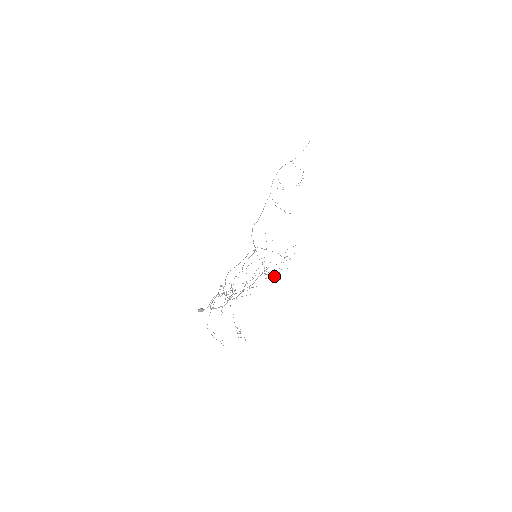
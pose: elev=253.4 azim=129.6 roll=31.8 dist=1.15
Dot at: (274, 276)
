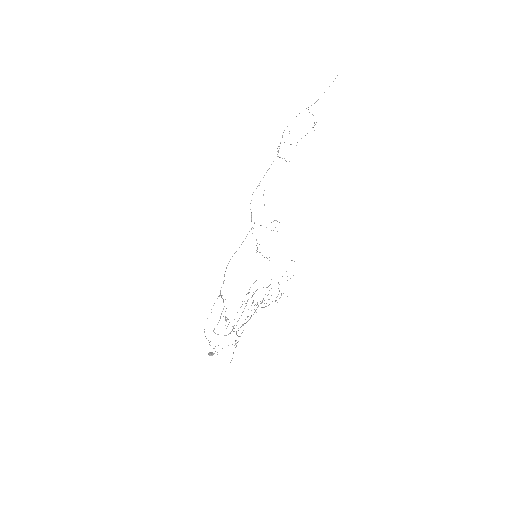
Dot at: (264, 257)
